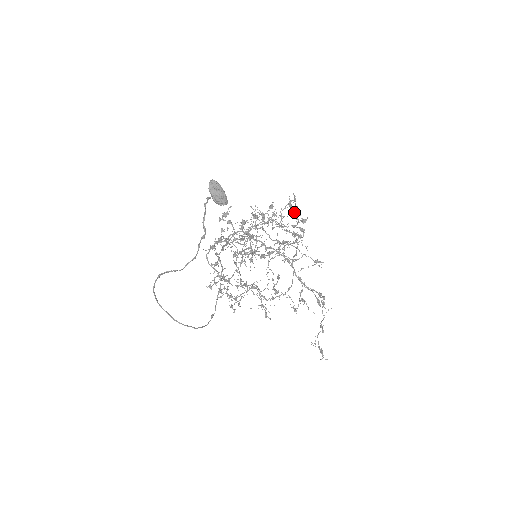
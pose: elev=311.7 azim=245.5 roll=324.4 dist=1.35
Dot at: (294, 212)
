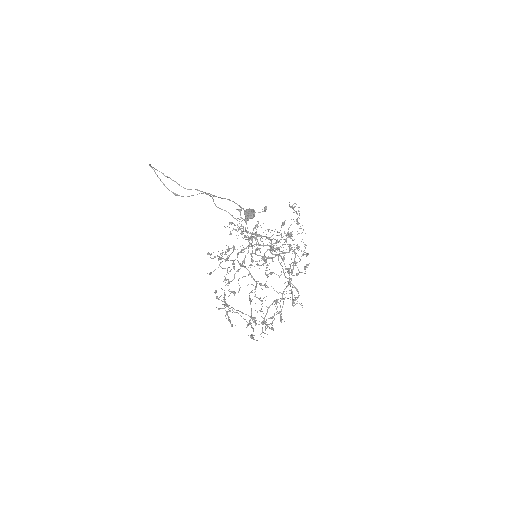
Dot at: (301, 233)
